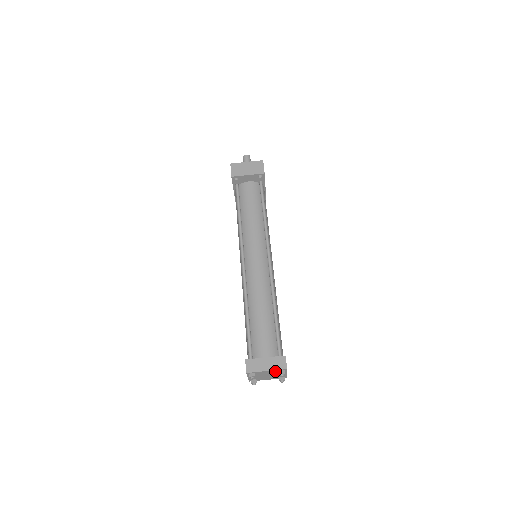
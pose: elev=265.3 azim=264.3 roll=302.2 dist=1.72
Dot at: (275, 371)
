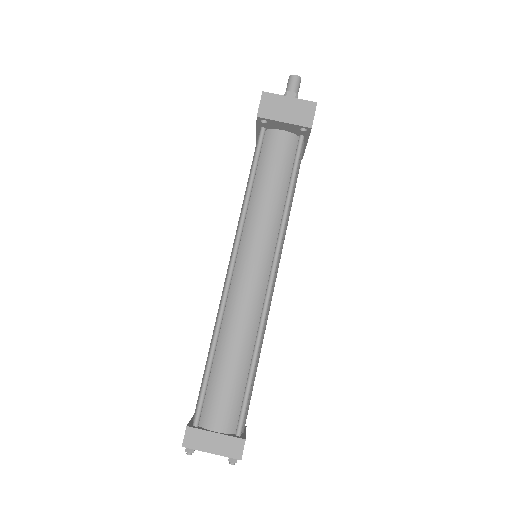
Dot at: (224, 453)
